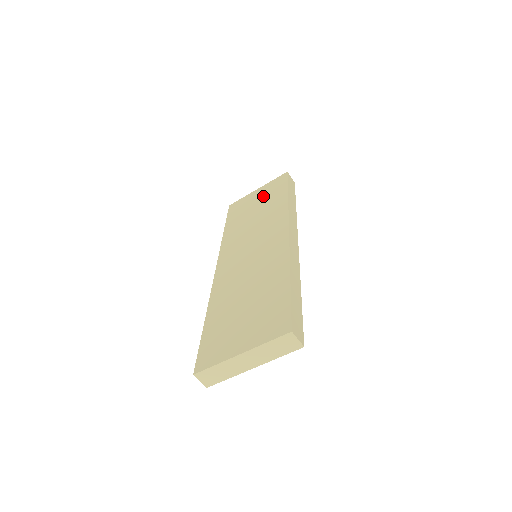
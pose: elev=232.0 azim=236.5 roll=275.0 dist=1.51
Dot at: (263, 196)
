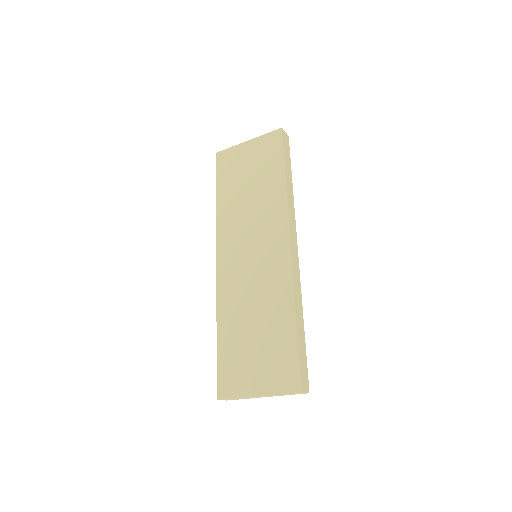
Dot at: (256, 161)
